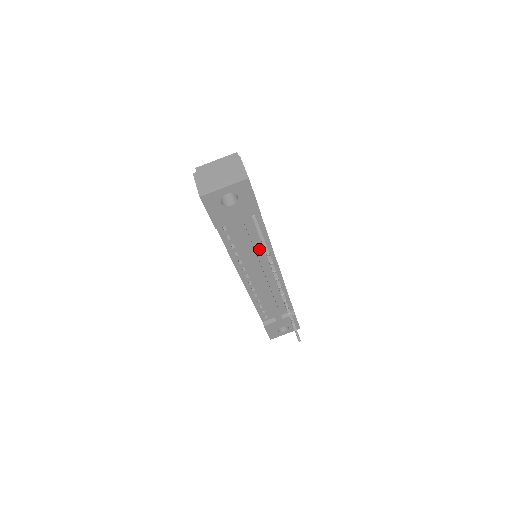
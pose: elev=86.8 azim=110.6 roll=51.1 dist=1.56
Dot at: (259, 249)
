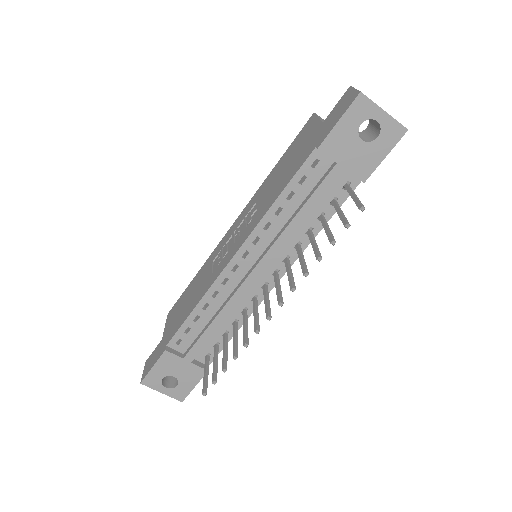
Dot at: (298, 232)
